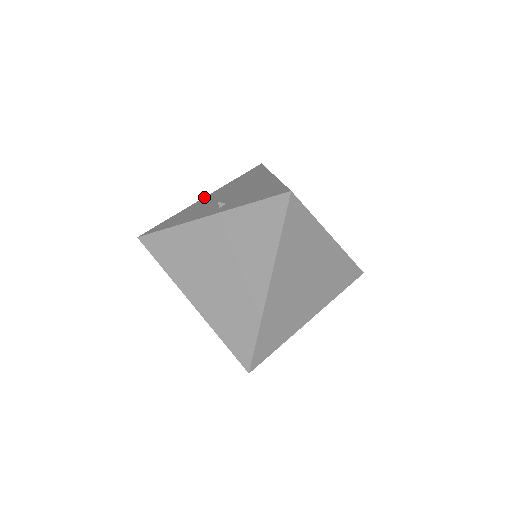
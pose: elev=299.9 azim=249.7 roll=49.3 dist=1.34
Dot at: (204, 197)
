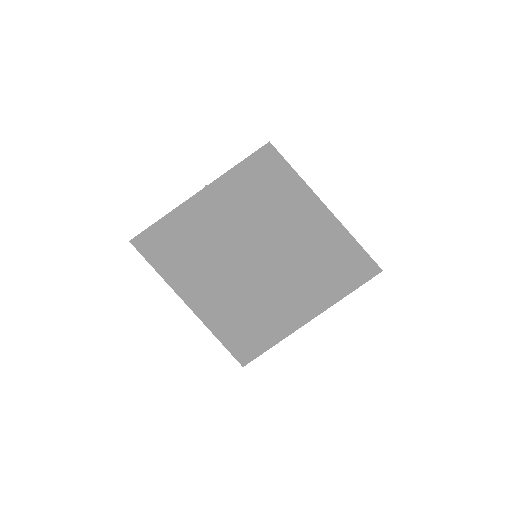
Dot at: occluded
